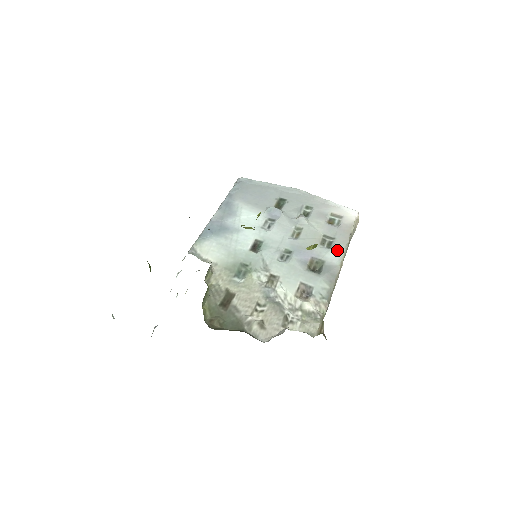
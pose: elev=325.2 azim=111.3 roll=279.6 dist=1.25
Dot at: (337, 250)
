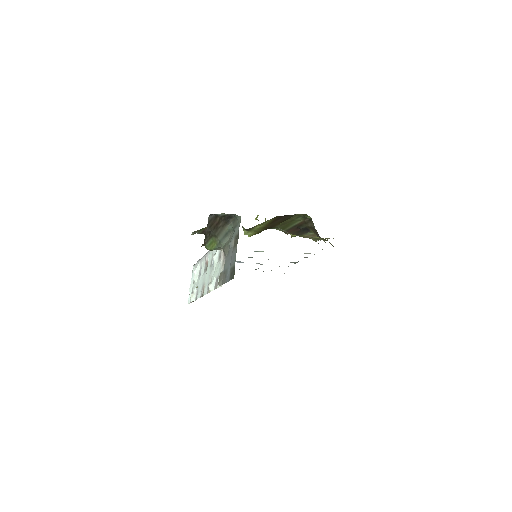
Dot at: occluded
